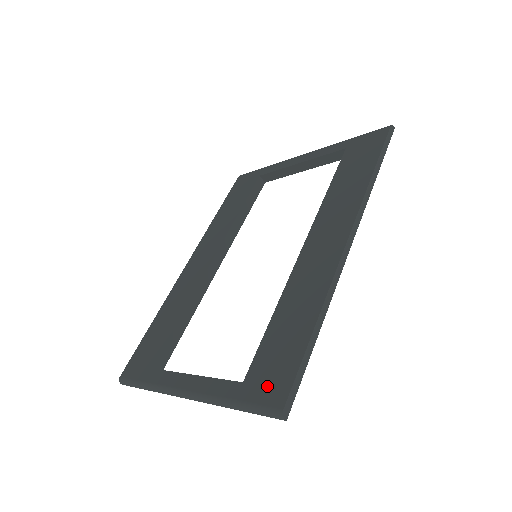
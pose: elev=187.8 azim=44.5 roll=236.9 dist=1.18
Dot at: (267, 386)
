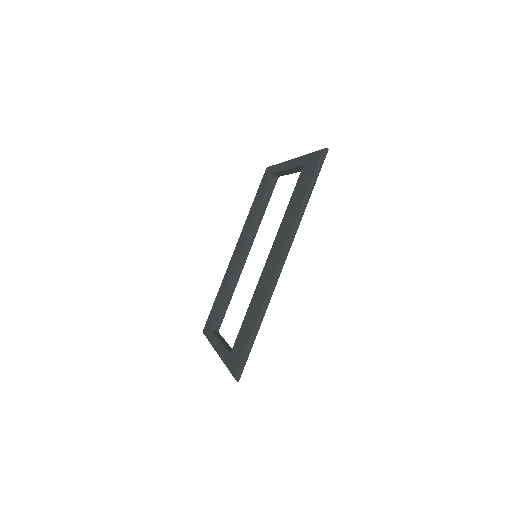
Dot at: (235, 360)
